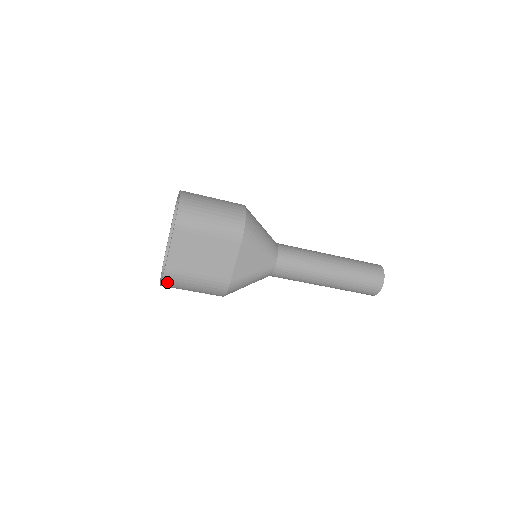
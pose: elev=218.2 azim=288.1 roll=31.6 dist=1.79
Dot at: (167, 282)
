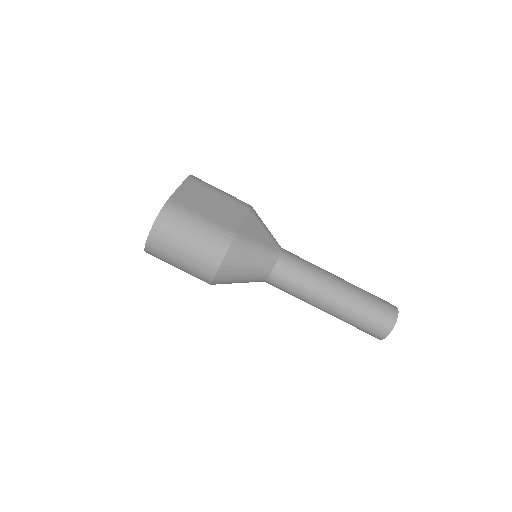
Dot at: (166, 214)
